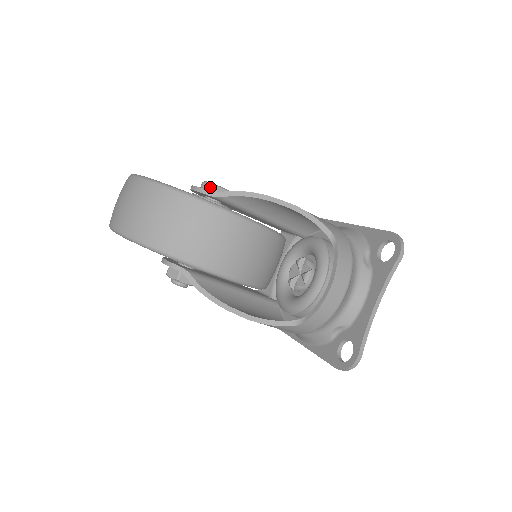
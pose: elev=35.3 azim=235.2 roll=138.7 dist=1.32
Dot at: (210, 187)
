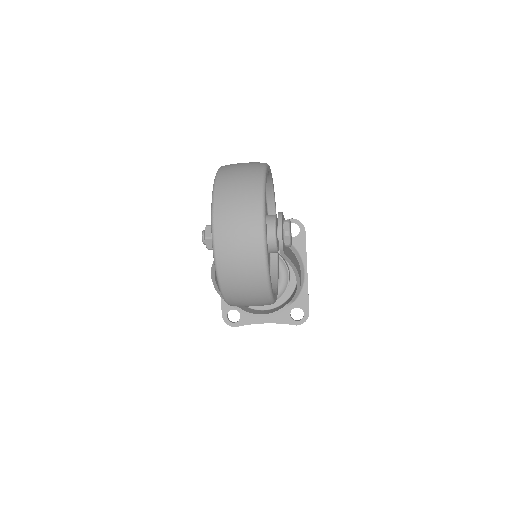
Dot at: (287, 243)
